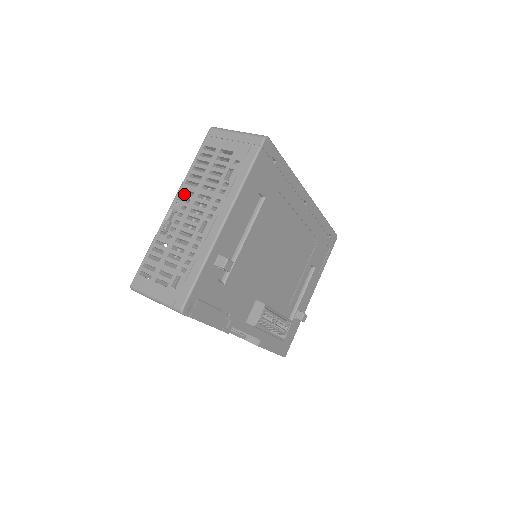
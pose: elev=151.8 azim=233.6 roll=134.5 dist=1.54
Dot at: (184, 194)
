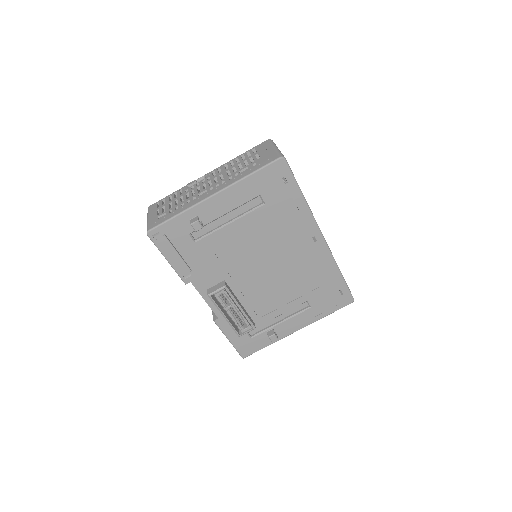
Dot at: (217, 170)
